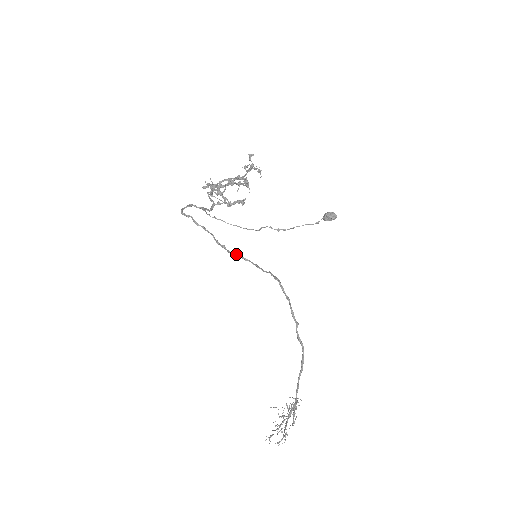
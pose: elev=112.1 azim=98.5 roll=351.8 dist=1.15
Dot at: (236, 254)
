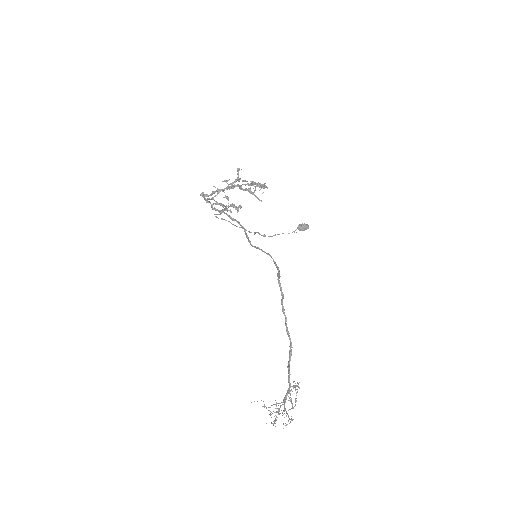
Dot at: (259, 249)
